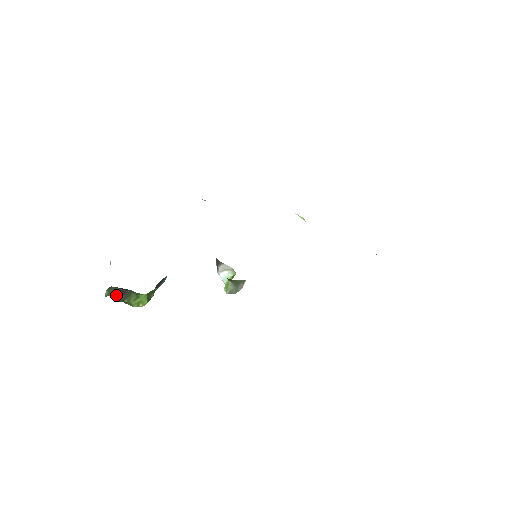
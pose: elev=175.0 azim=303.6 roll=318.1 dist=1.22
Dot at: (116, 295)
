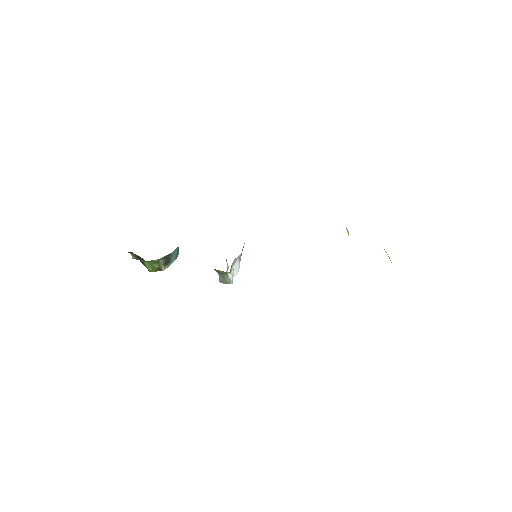
Dot at: (140, 260)
